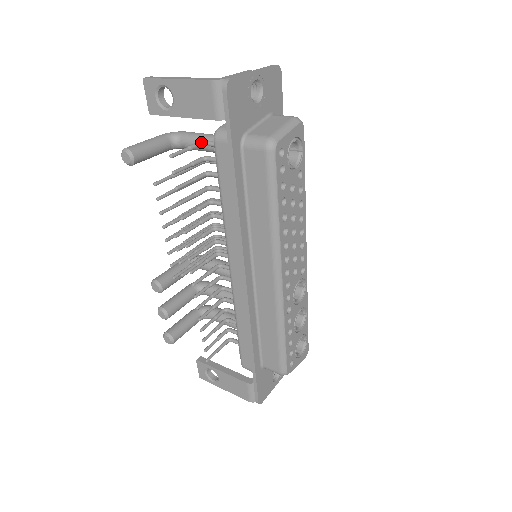
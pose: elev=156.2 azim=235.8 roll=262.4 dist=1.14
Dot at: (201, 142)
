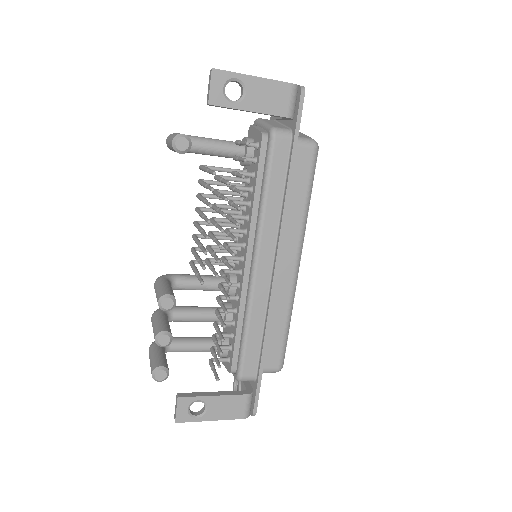
Dot at: occluded
